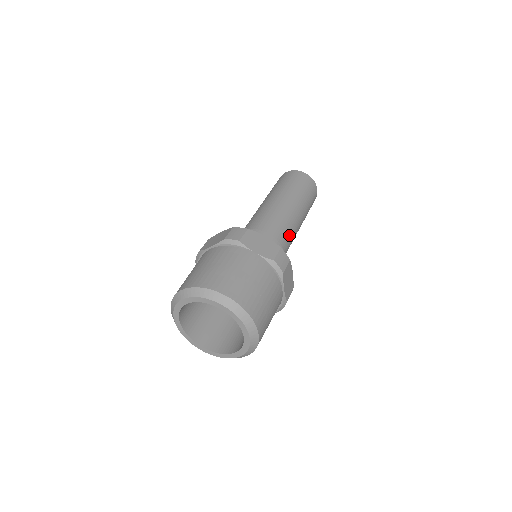
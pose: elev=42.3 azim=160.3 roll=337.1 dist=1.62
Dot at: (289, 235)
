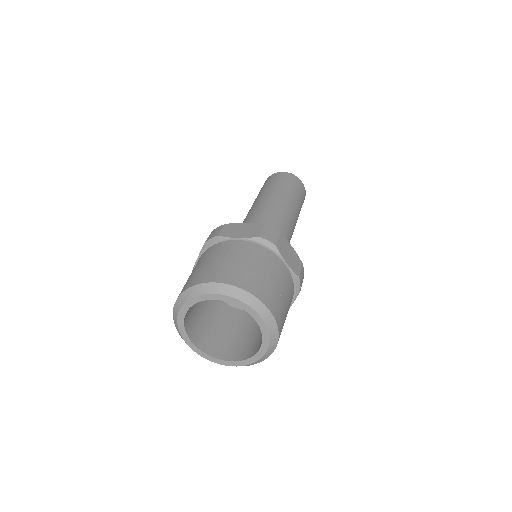
Dot at: (281, 223)
